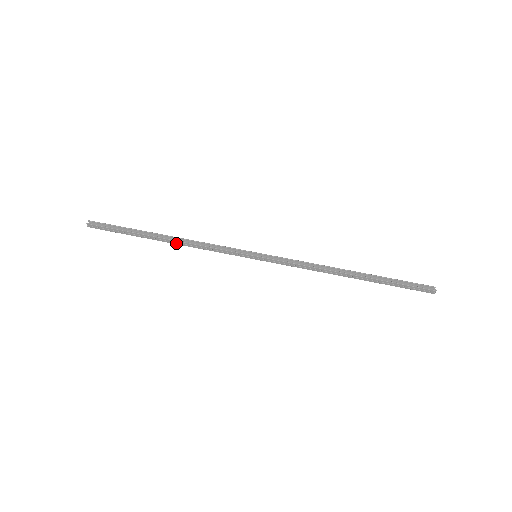
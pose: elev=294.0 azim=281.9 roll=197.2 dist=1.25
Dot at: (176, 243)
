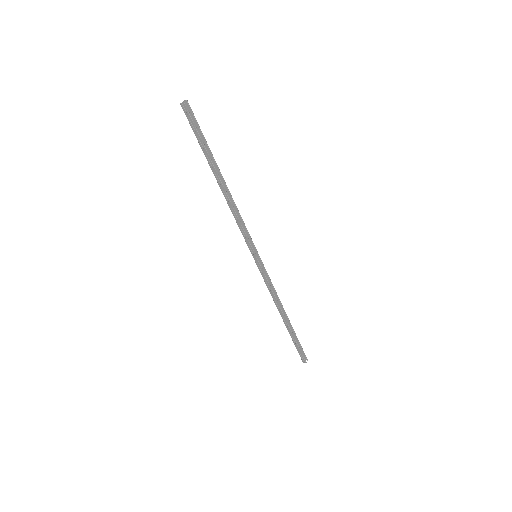
Dot at: (224, 194)
